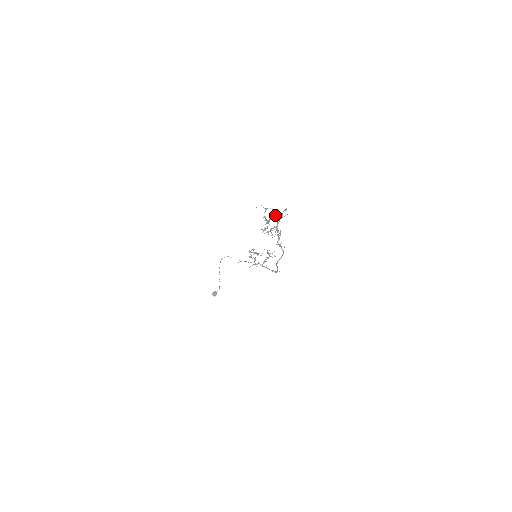
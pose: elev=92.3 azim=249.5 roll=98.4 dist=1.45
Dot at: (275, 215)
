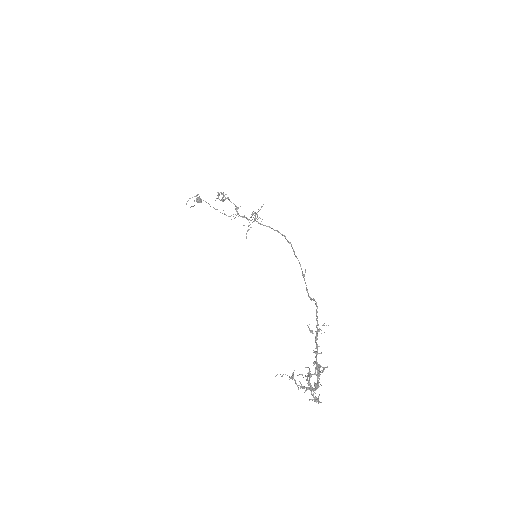
Dot at: occluded
